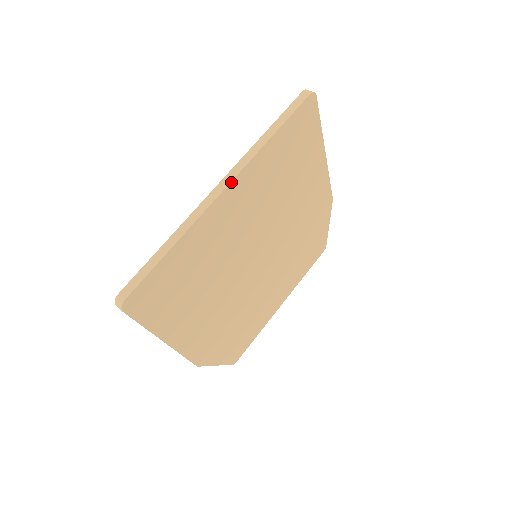
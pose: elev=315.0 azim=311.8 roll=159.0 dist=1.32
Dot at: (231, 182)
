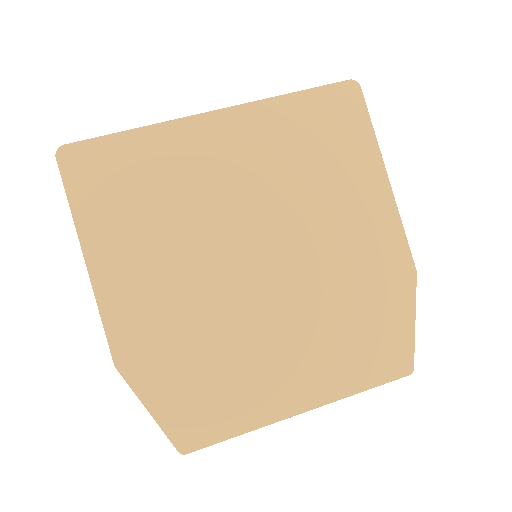
Dot at: (225, 109)
